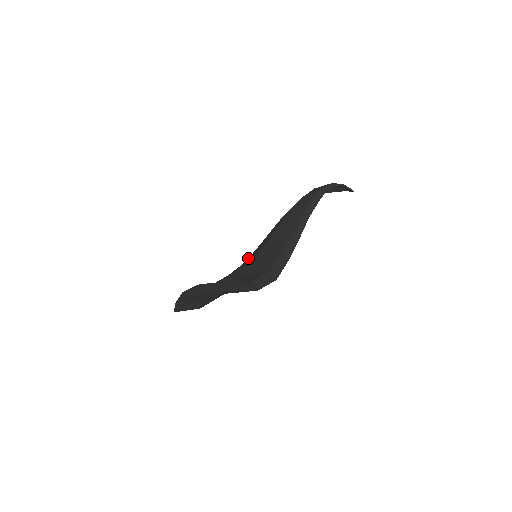
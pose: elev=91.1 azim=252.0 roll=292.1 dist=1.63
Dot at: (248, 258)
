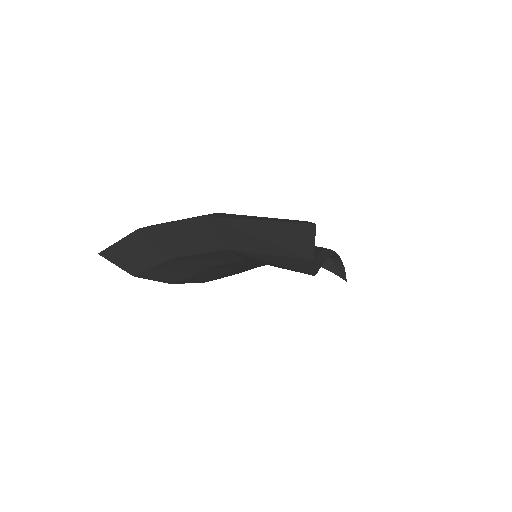
Dot at: occluded
